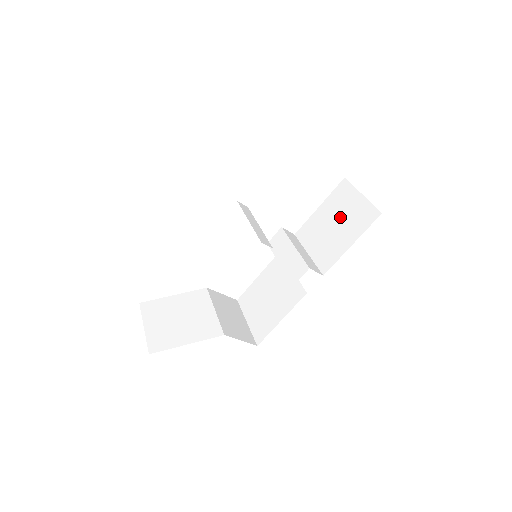
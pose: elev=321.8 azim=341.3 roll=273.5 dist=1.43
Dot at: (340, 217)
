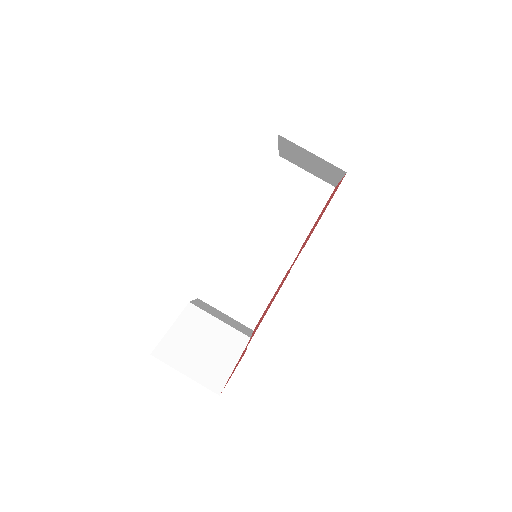
Dot at: (292, 195)
